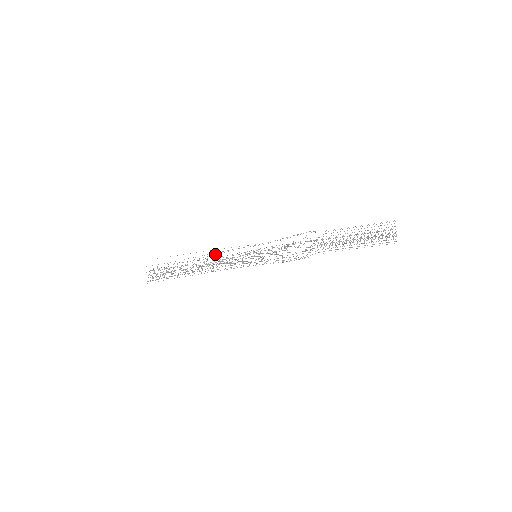
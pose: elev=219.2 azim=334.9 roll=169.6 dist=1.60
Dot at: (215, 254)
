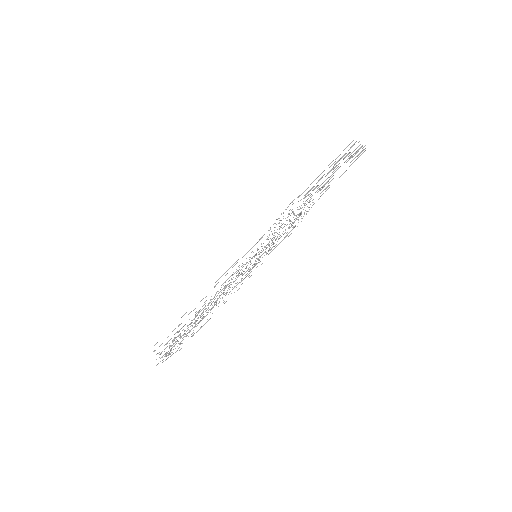
Dot at: occluded
